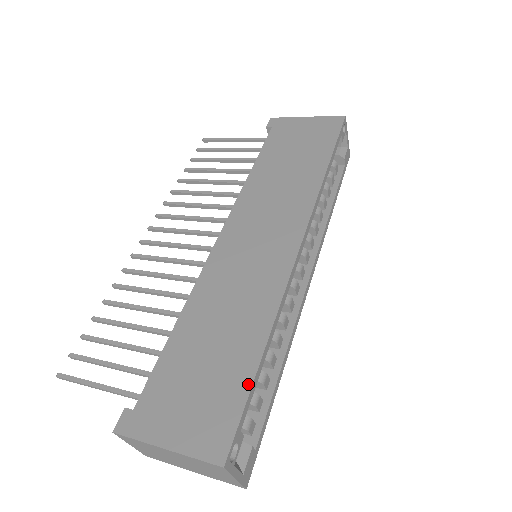
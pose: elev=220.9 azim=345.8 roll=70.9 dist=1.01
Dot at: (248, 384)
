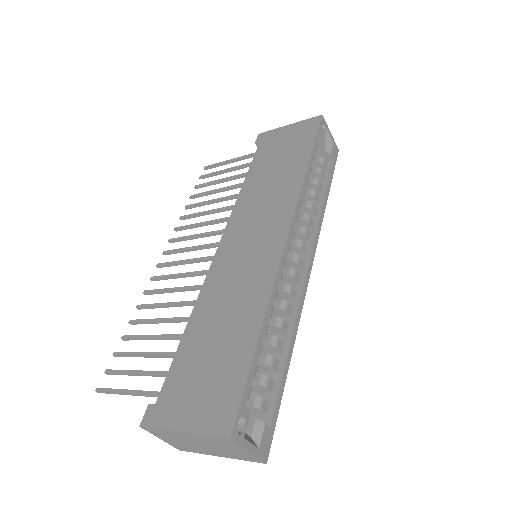
Dot at: (248, 363)
